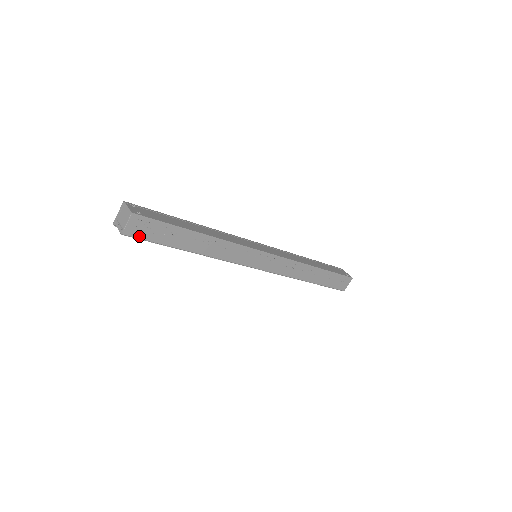
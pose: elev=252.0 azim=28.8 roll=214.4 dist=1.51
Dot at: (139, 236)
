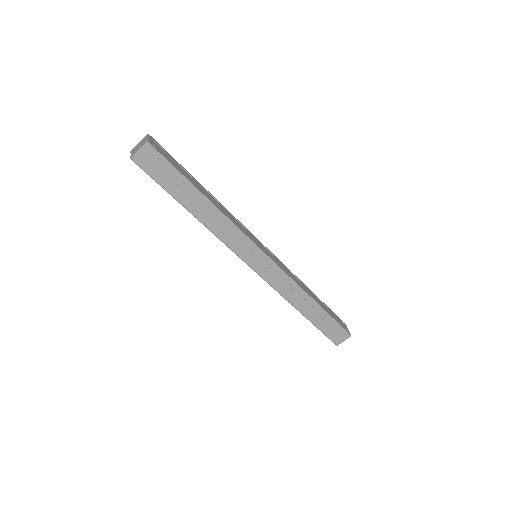
Dot at: (146, 169)
